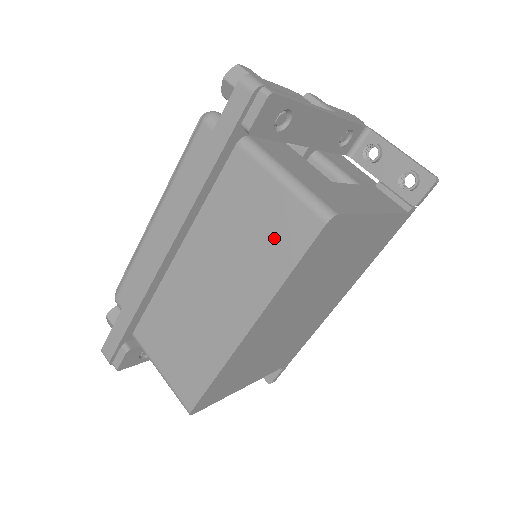
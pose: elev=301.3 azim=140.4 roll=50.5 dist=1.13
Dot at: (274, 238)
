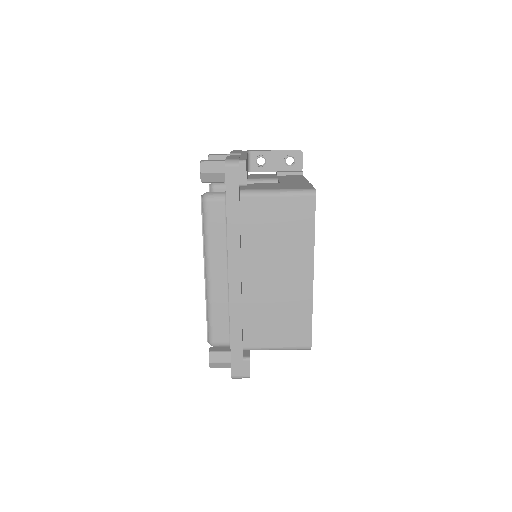
Dot at: (295, 223)
